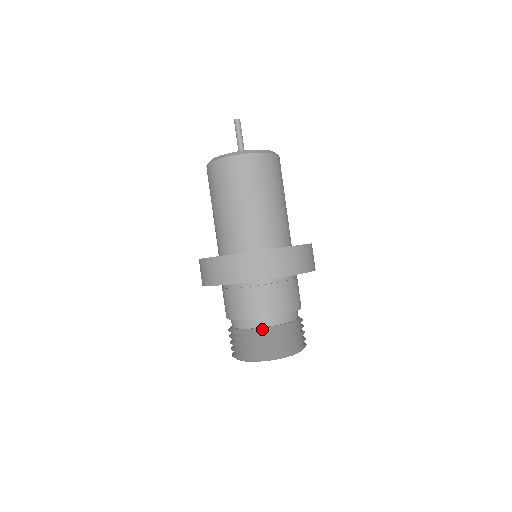
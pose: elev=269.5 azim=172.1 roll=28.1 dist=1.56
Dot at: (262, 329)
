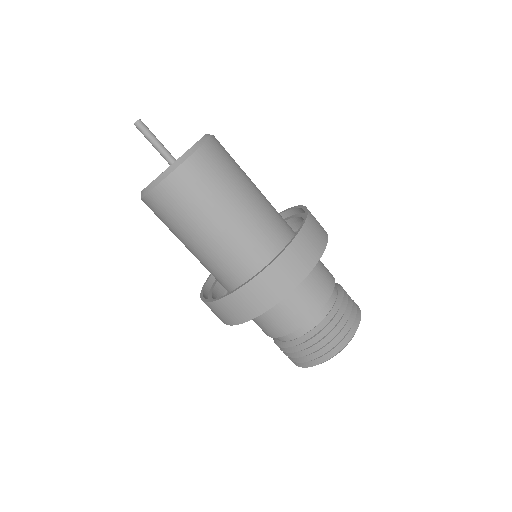
Dot at: (287, 344)
